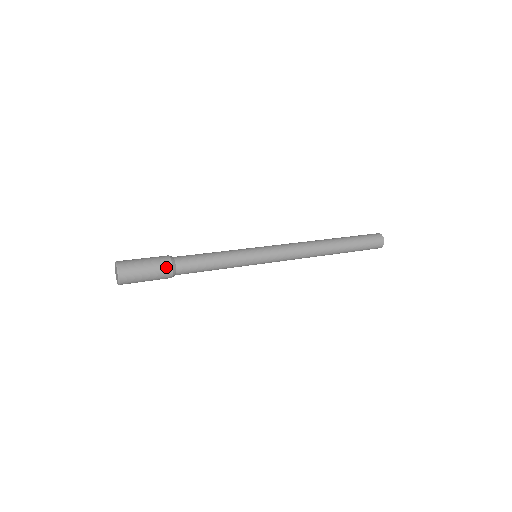
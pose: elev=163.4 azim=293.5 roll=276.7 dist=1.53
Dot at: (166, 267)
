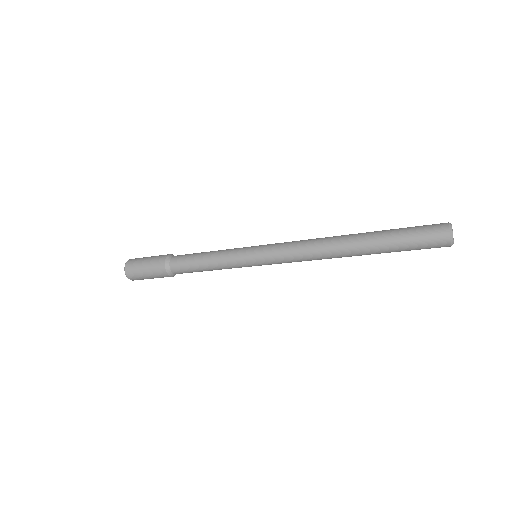
Dot at: (161, 259)
